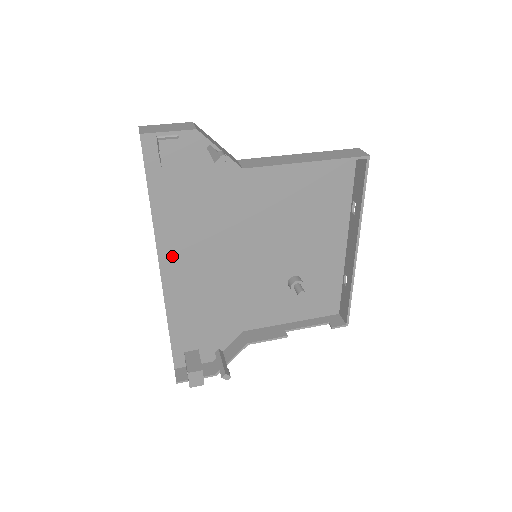
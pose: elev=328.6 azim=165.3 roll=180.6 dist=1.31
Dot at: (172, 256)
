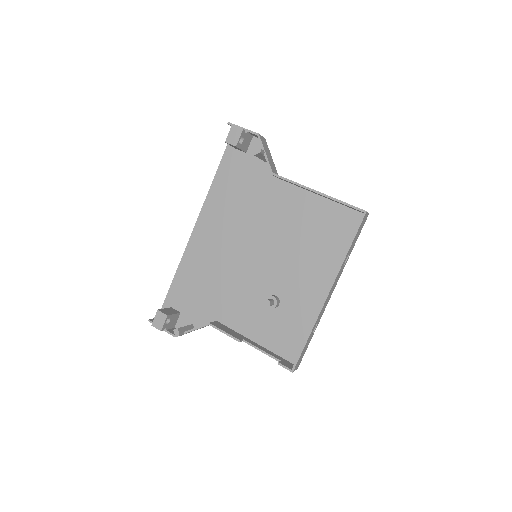
Dot at: (206, 221)
